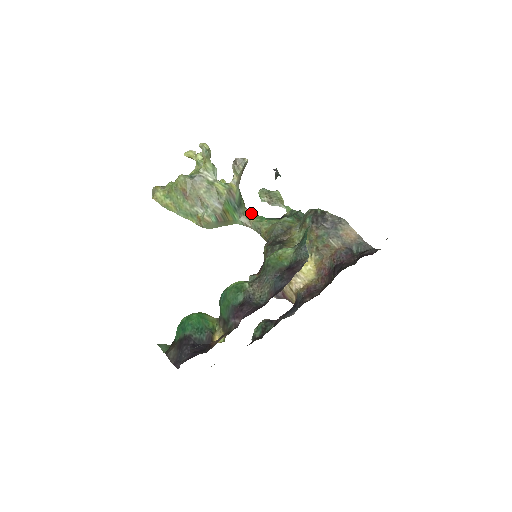
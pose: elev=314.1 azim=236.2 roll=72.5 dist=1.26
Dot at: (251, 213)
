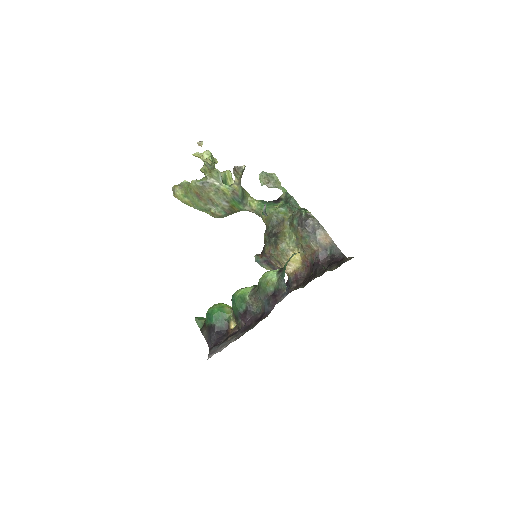
Dot at: (253, 200)
